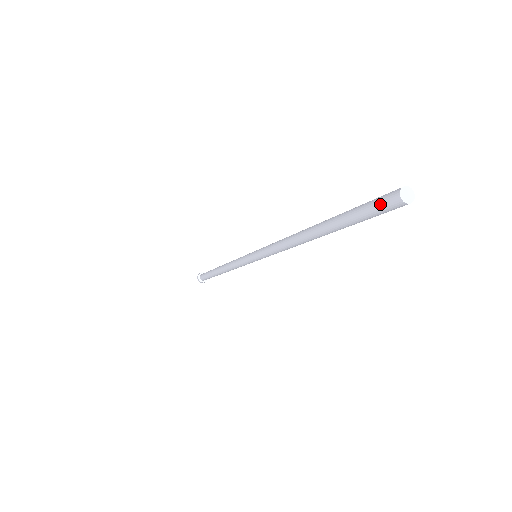
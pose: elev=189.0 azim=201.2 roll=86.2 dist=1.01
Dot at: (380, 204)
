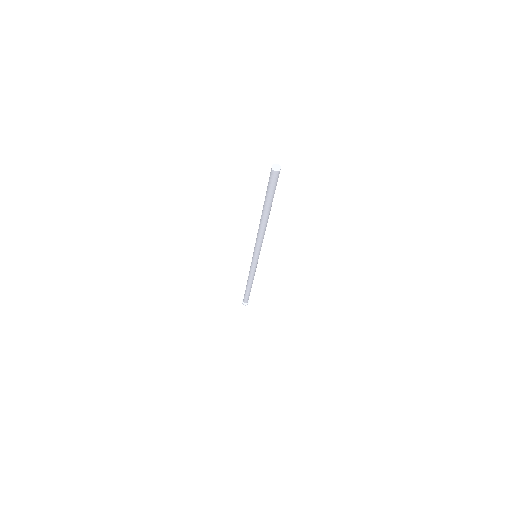
Dot at: (270, 178)
